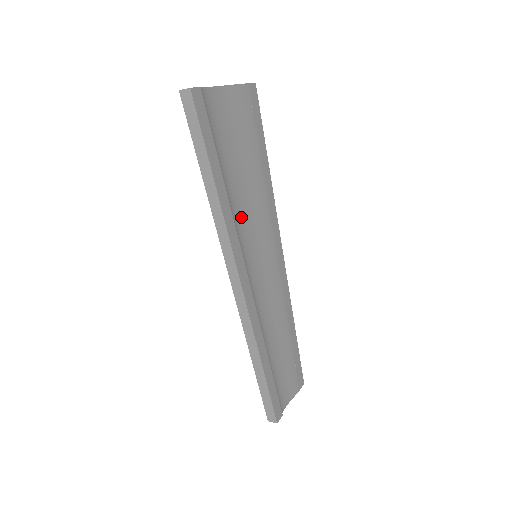
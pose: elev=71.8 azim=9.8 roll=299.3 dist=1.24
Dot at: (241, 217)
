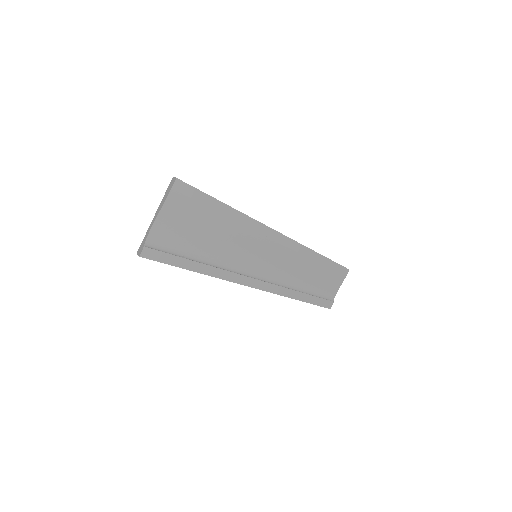
Dot at: (227, 256)
